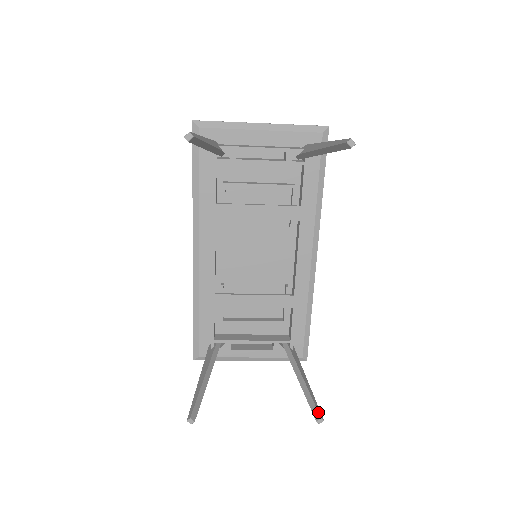
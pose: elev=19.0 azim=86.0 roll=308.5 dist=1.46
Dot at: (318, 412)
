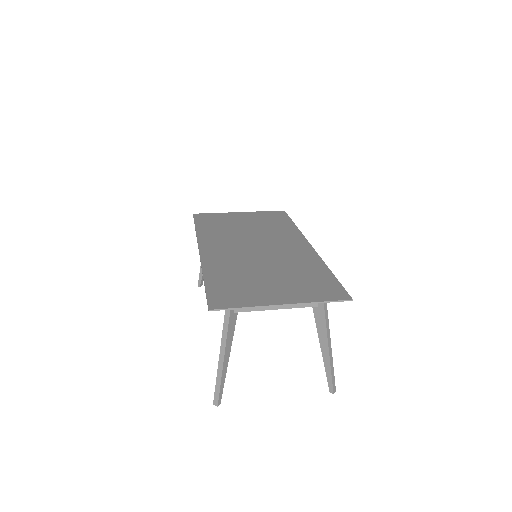
Dot at: occluded
